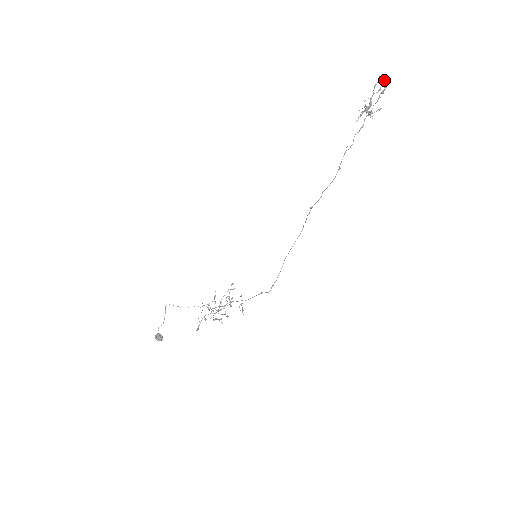
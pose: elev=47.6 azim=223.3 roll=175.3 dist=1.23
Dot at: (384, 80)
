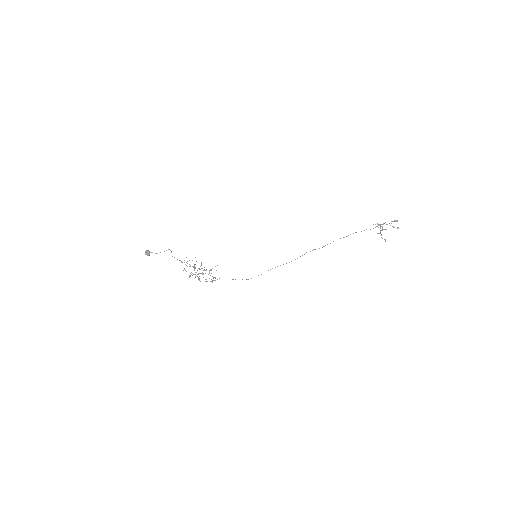
Dot at: (398, 228)
